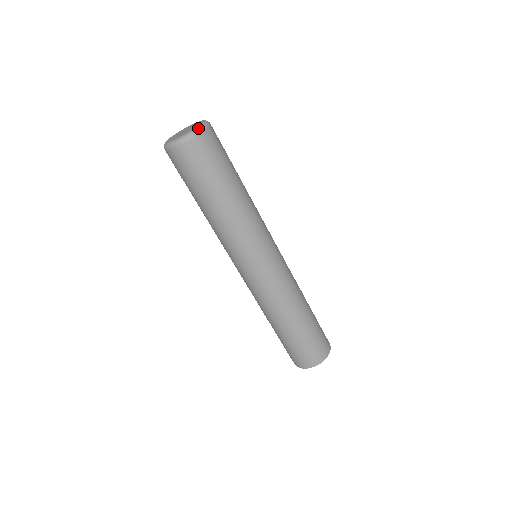
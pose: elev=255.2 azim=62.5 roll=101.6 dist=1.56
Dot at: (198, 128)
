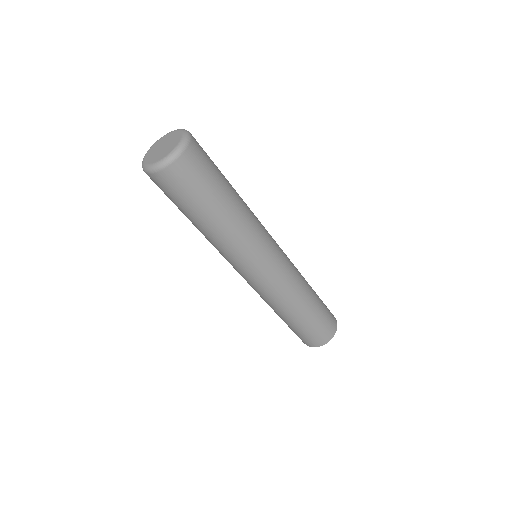
Dot at: (178, 148)
